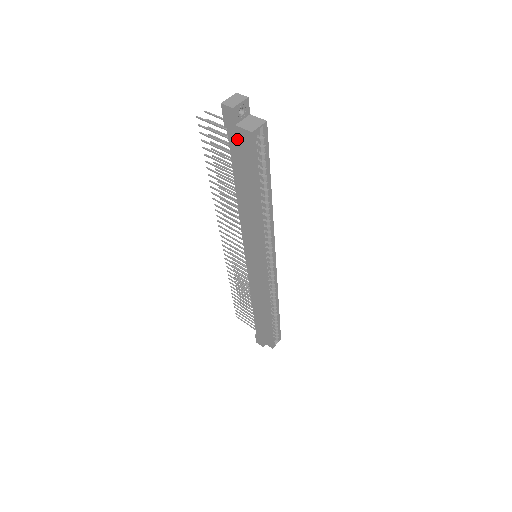
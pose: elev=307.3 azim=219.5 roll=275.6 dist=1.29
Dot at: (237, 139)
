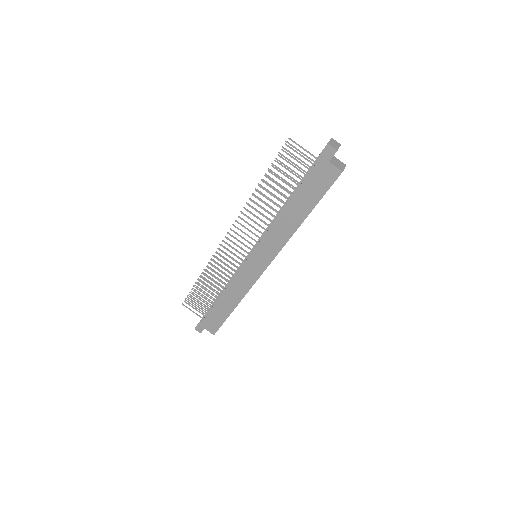
Dot at: (323, 171)
